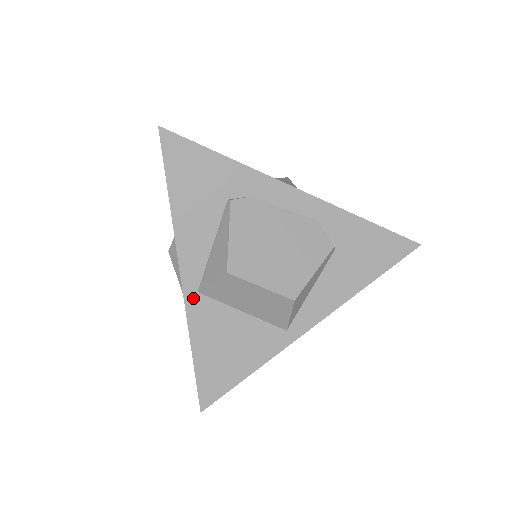
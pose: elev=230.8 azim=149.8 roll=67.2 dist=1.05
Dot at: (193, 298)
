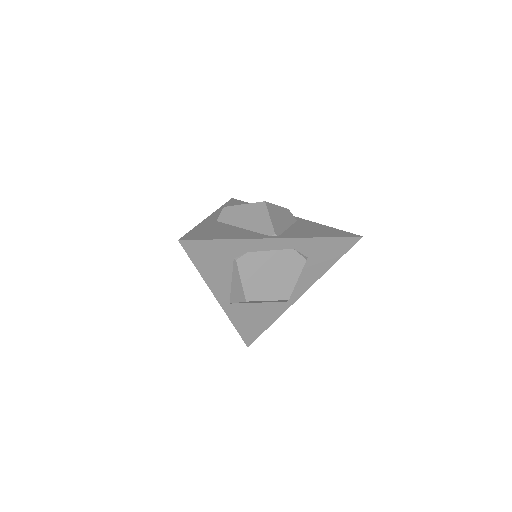
Dot at: (228, 307)
